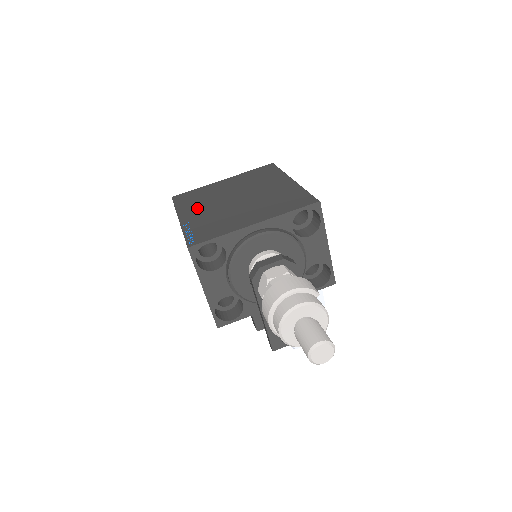
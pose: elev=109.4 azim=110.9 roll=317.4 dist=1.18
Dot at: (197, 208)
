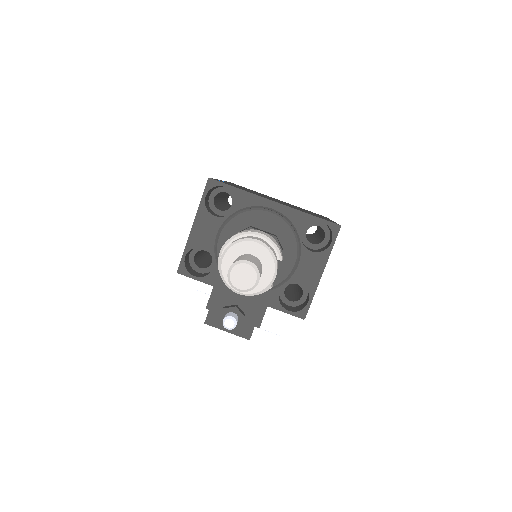
Dot at: (241, 187)
